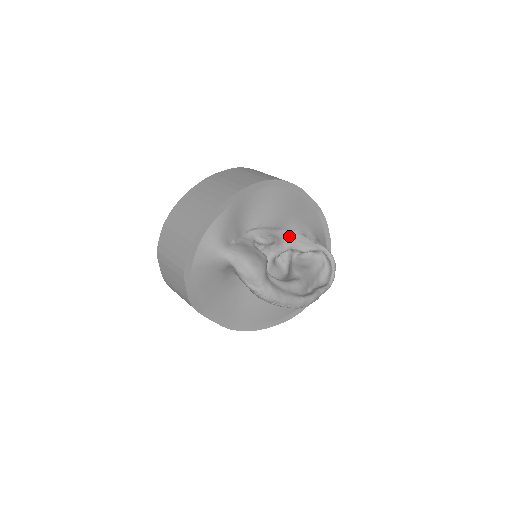
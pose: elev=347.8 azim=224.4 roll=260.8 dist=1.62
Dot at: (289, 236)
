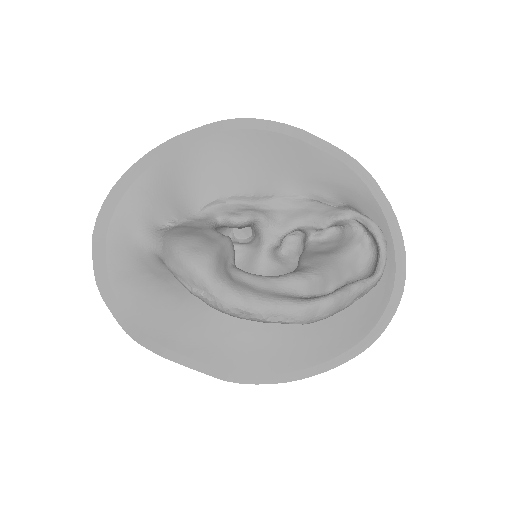
Dot at: (290, 207)
